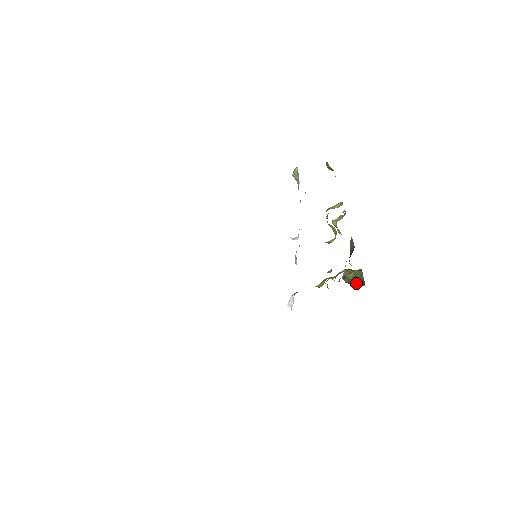
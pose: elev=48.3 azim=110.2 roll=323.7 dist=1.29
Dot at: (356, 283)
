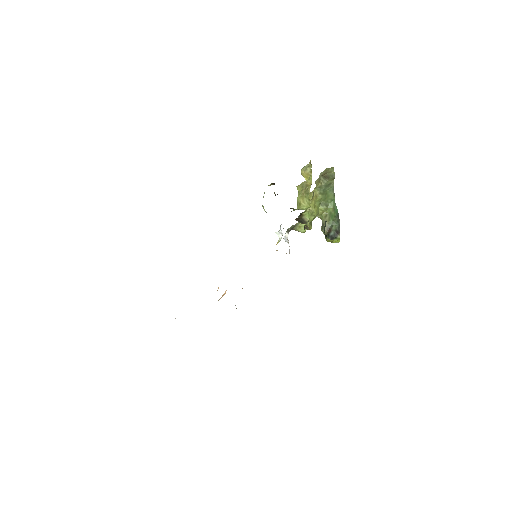
Dot at: (333, 234)
